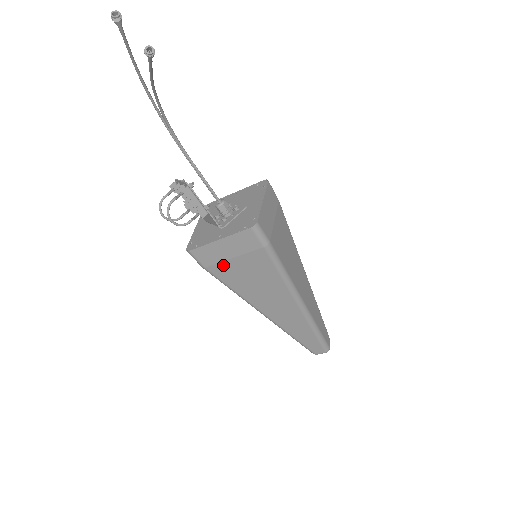
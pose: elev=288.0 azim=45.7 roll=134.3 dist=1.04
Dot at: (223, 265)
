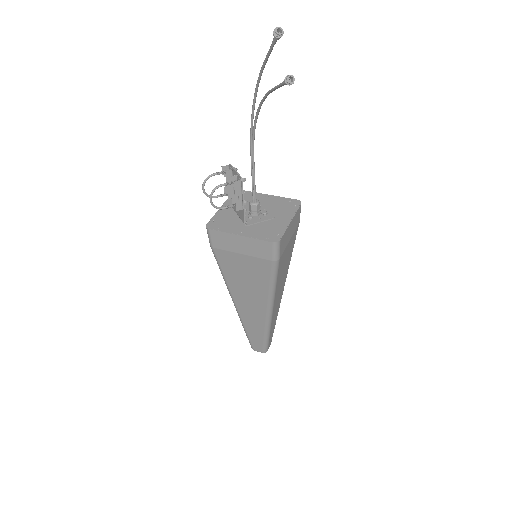
Dot at: (229, 254)
